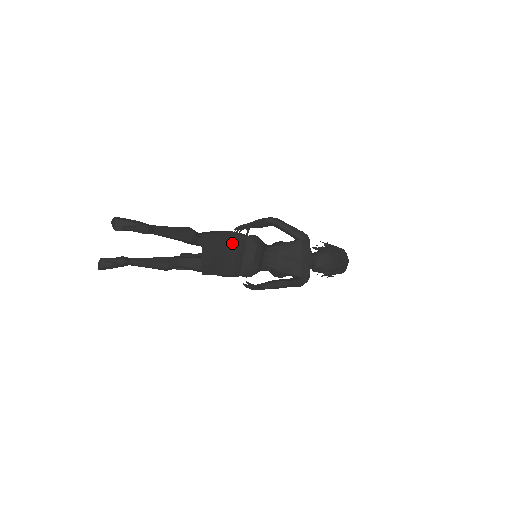
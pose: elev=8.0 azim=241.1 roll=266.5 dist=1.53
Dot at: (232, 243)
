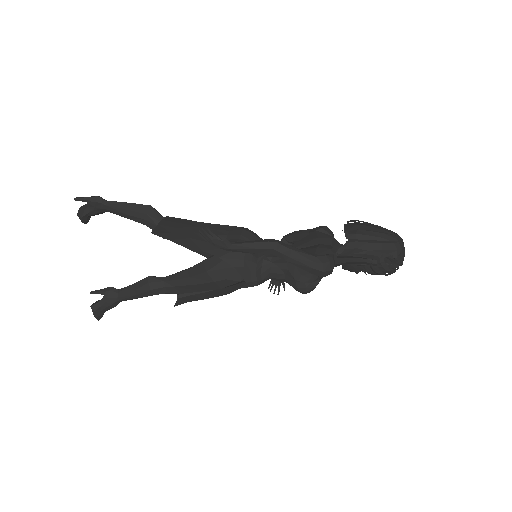
Dot at: occluded
